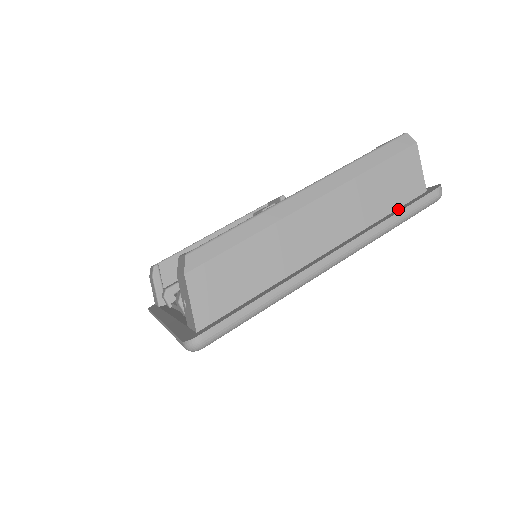
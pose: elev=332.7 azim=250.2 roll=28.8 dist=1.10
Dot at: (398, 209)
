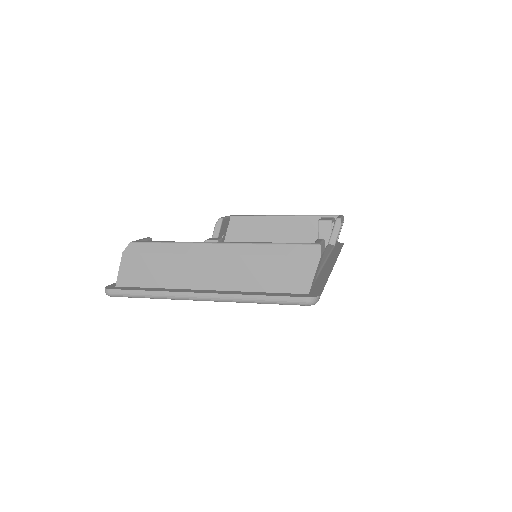
Dot at: (275, 293)
